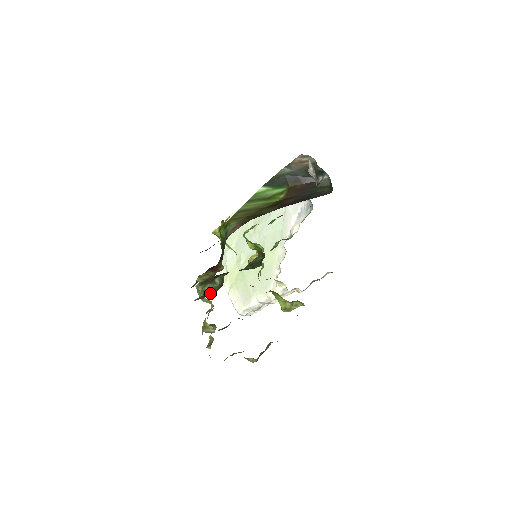
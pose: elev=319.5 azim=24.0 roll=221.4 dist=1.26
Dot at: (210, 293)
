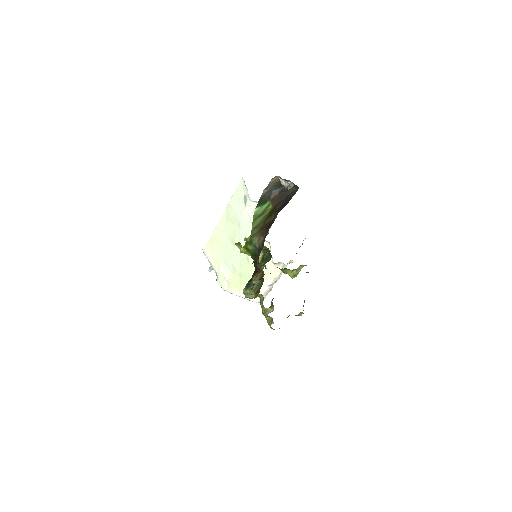
Dot at: (259, 289)
